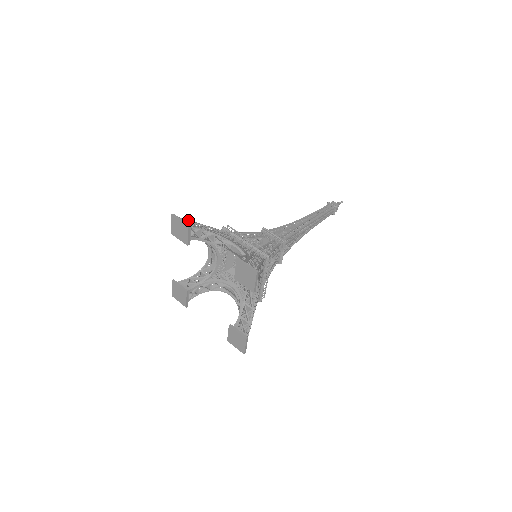
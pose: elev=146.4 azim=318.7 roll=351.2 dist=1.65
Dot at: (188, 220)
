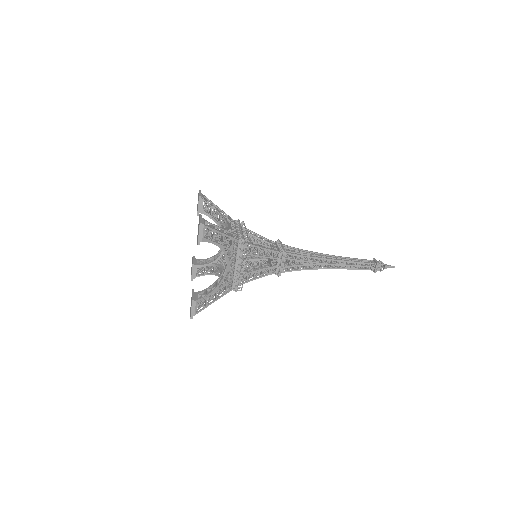
Dot at: (210, 200)
